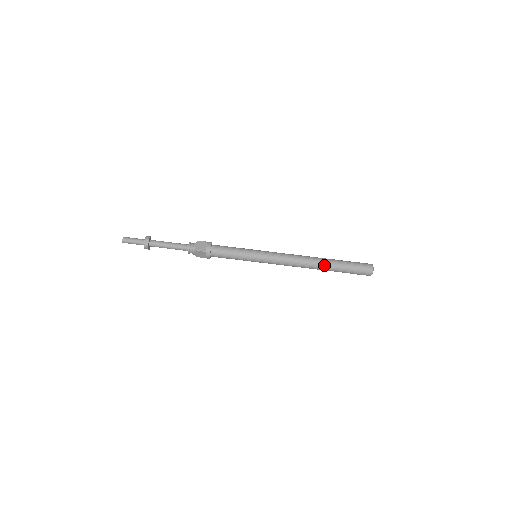
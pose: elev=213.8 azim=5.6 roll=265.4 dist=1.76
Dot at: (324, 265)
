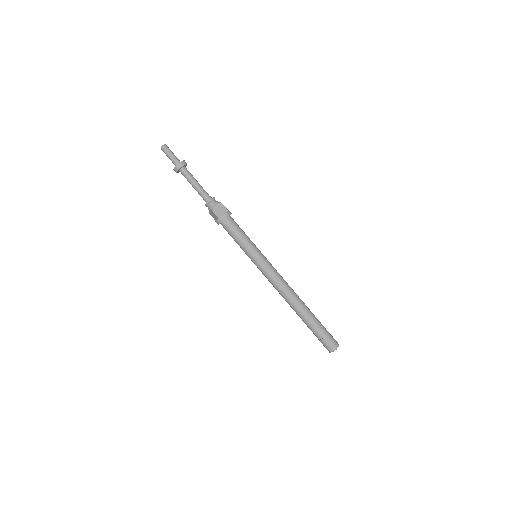
Dot at: (301, 313)
